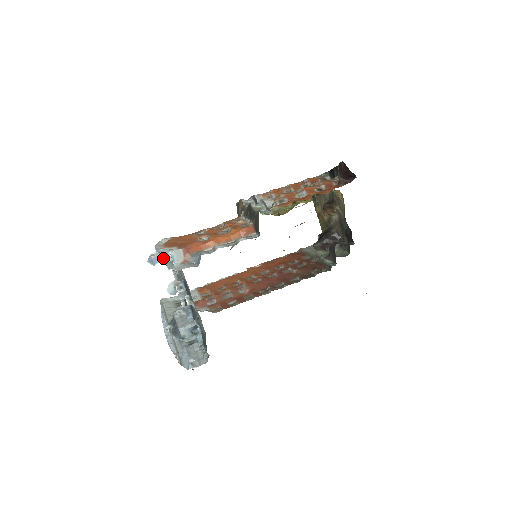
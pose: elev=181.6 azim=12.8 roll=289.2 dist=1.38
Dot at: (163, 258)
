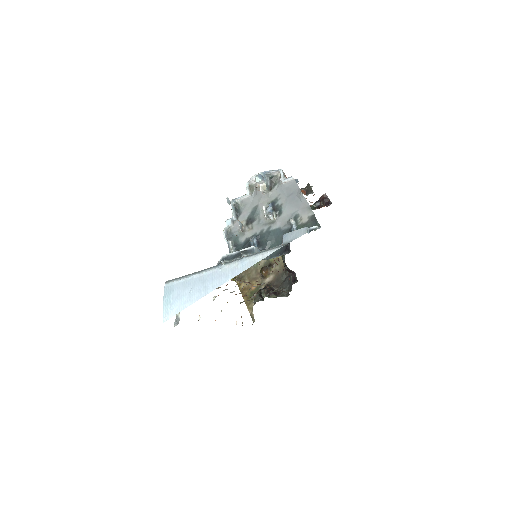
Dot at: (265, 180)
